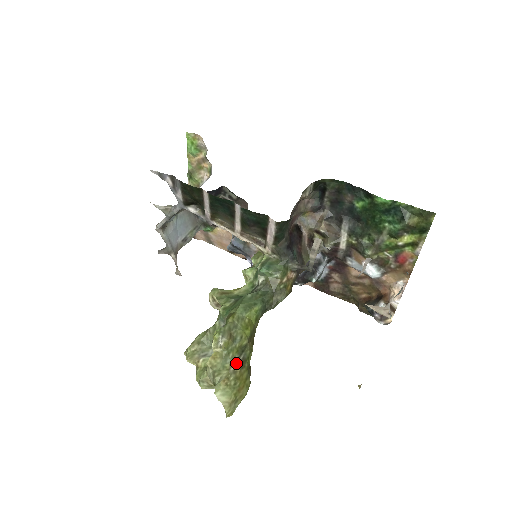
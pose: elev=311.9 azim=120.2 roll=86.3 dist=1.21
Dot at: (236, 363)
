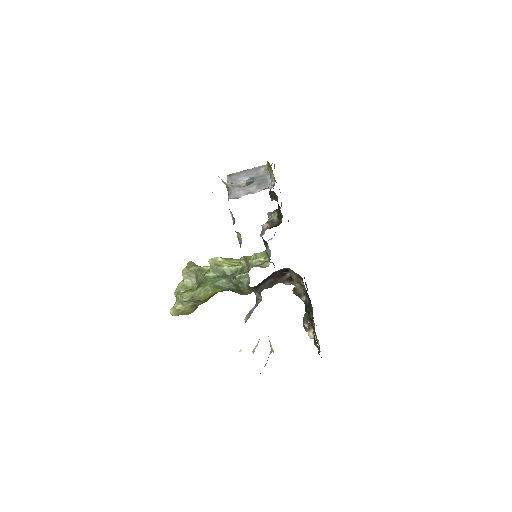
Dot at: (189, 305)
